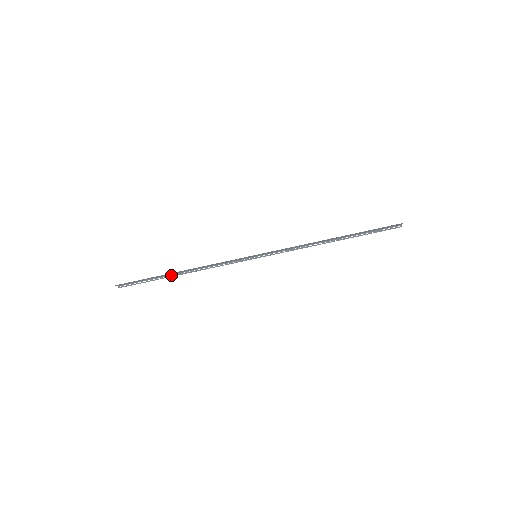
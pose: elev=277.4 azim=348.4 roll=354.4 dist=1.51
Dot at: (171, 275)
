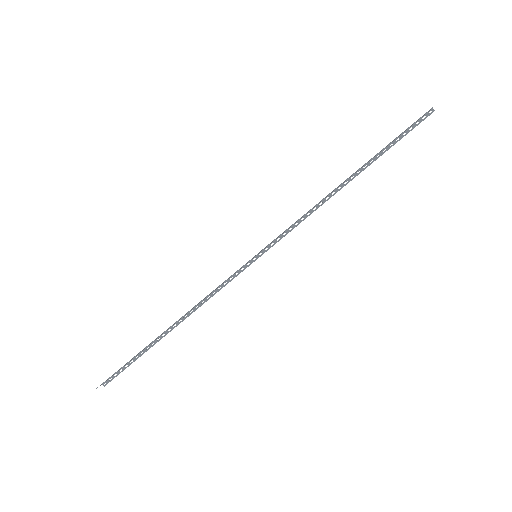
Dot at: (160, 337)
